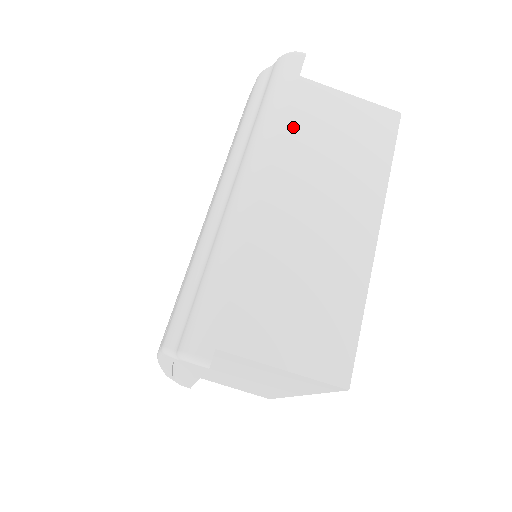
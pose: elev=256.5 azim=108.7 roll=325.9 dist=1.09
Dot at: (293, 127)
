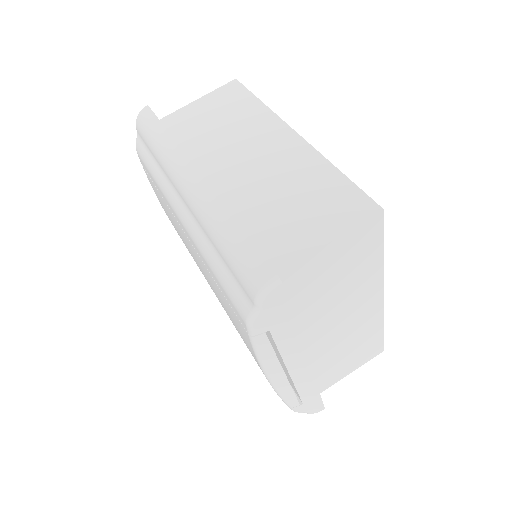
Dot at: (183, 142)
